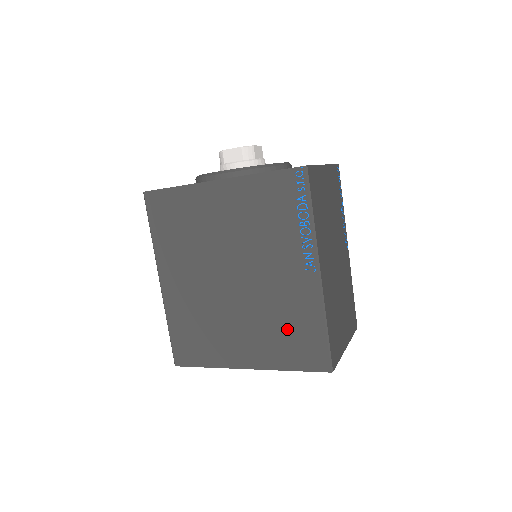
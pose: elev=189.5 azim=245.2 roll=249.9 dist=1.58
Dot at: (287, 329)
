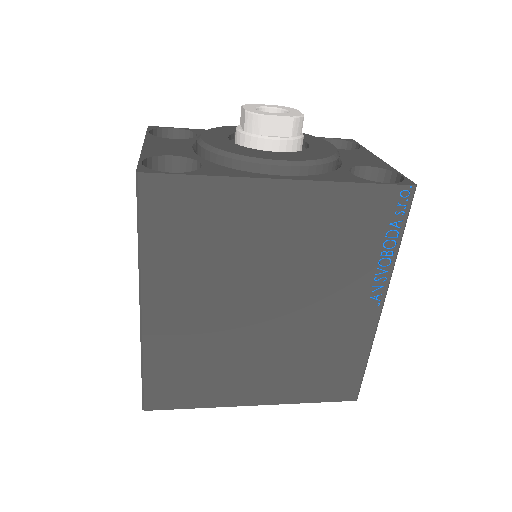
Dot at: (322, 363)
